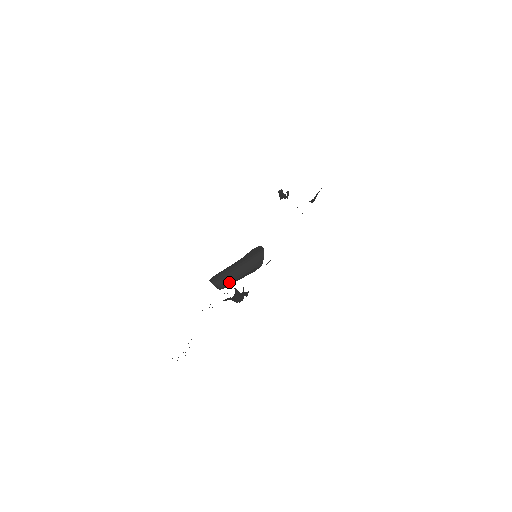
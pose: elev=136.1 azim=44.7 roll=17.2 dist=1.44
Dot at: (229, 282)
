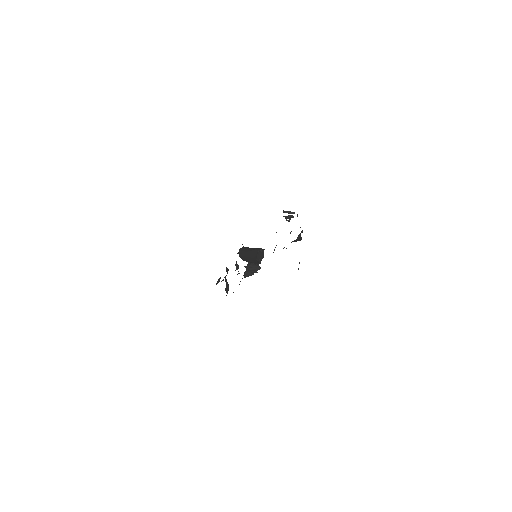
Dot at: (244, 260)
